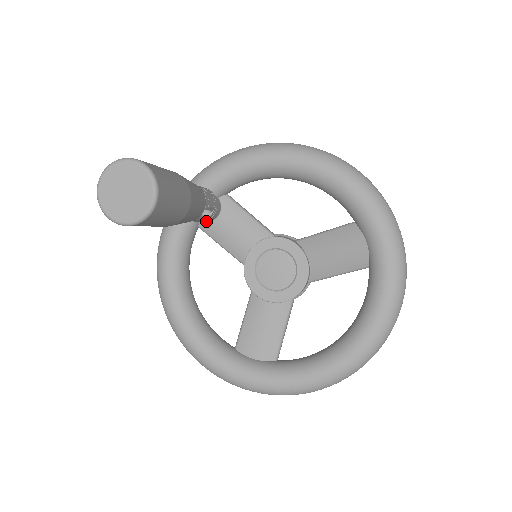
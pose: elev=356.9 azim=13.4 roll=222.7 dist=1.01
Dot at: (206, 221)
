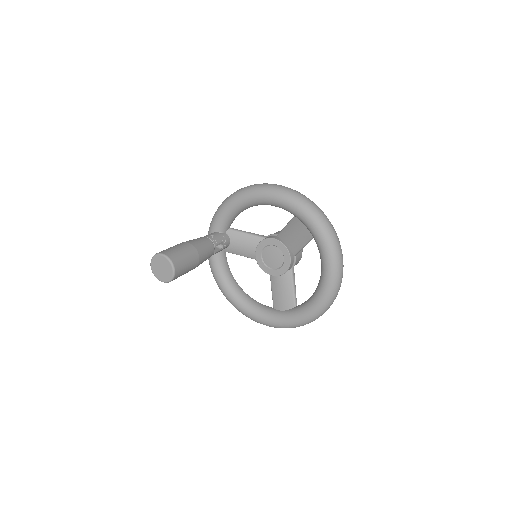
Dot at: (226, 248)
